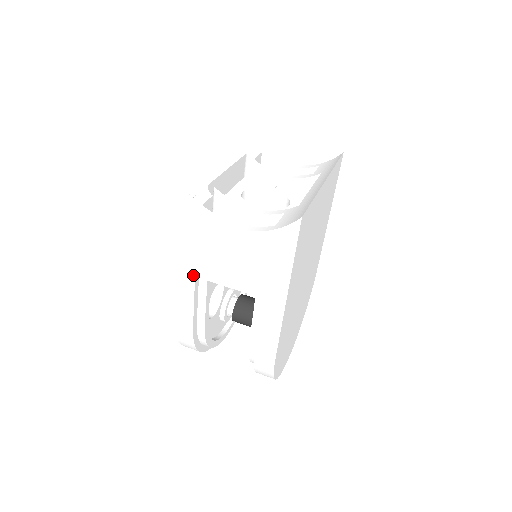
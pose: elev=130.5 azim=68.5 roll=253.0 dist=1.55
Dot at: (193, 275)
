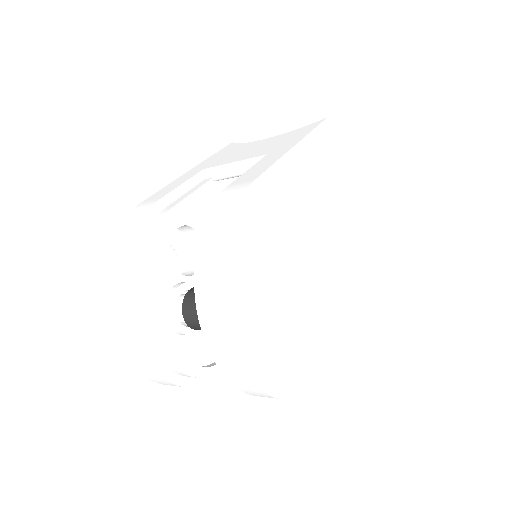
Dot at: (202, 169)
